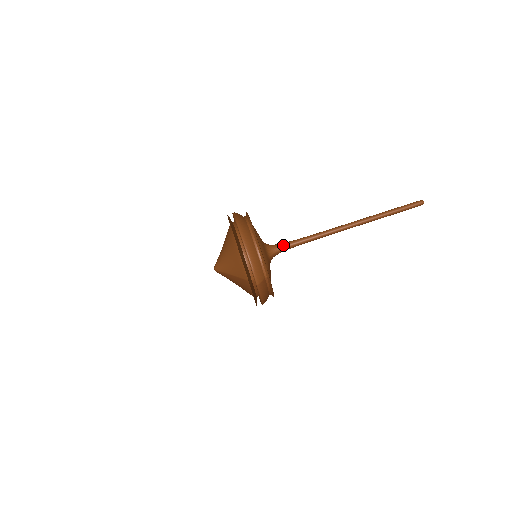
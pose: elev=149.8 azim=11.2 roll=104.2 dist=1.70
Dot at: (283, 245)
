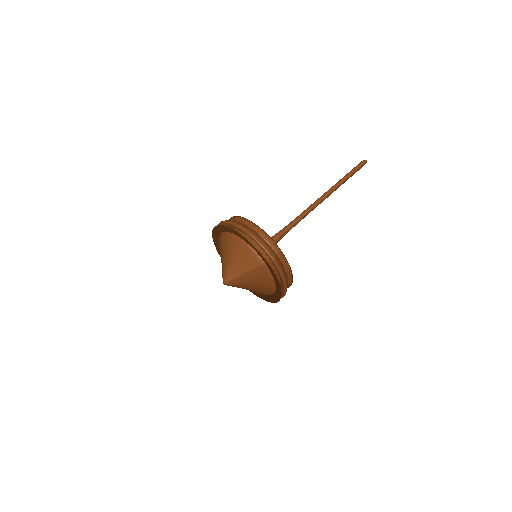
Dot at: (275, 236)
